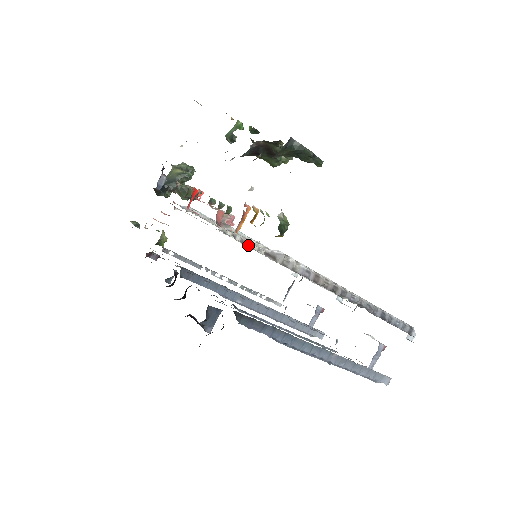
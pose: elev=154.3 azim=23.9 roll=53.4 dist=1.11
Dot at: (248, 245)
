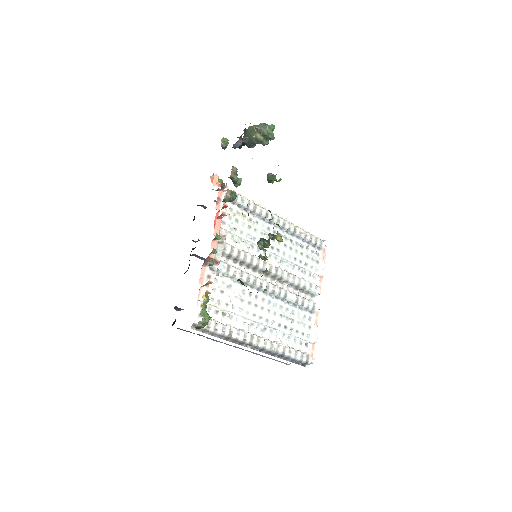
Dot at: (238, 263)
